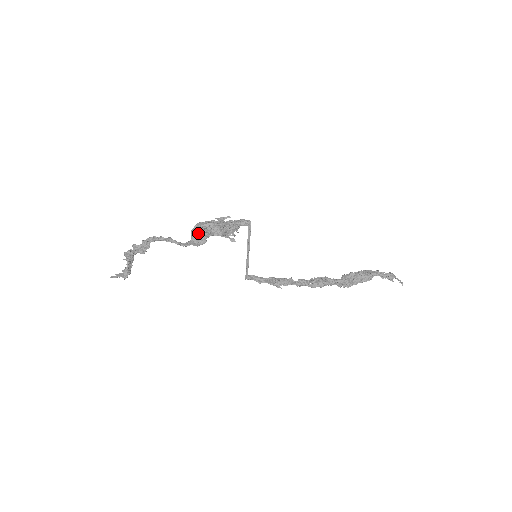
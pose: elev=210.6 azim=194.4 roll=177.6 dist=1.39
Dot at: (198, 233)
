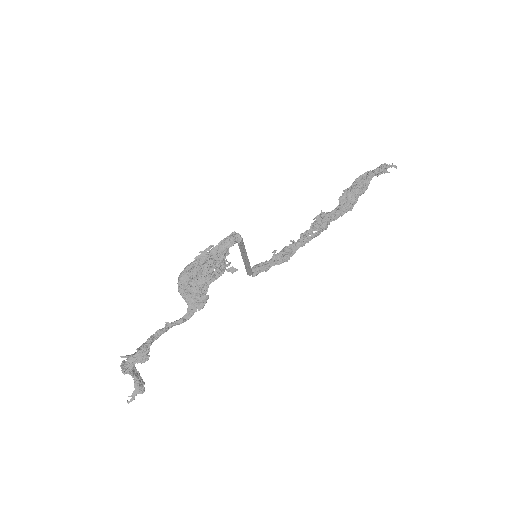
Dot at: (192, 293)
